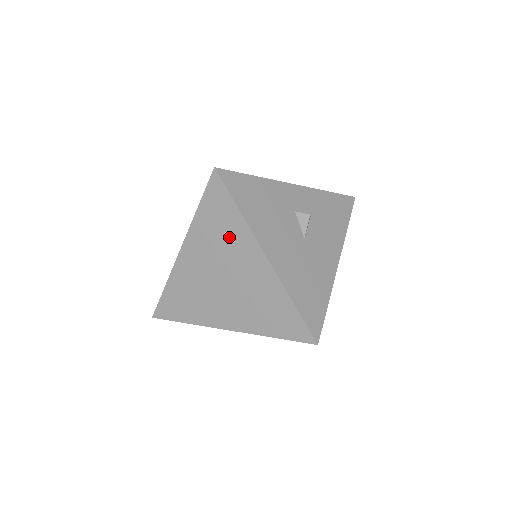
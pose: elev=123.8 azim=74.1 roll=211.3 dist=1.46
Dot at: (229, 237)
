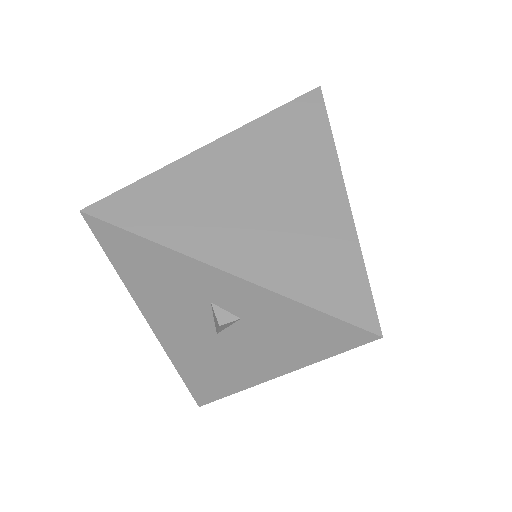
Dot at: occluded
